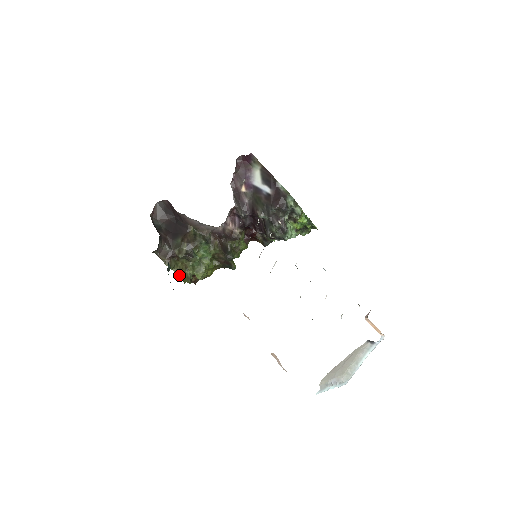
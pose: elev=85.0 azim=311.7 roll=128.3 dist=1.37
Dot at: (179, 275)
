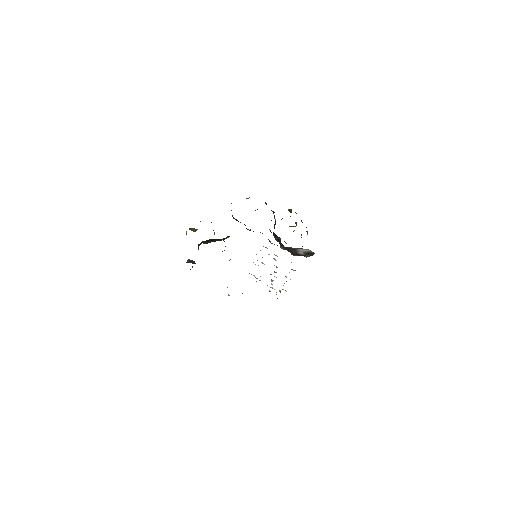
Dot at: occluded
